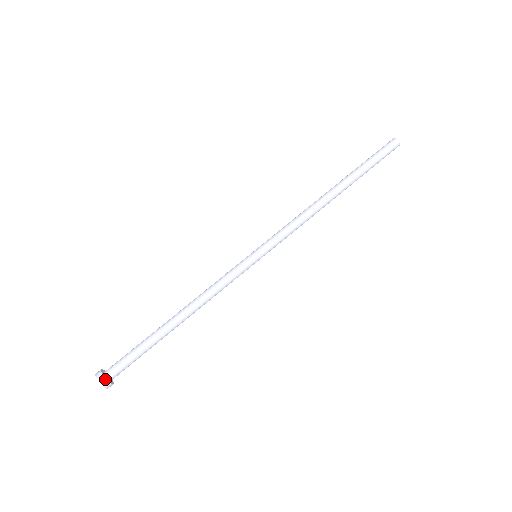
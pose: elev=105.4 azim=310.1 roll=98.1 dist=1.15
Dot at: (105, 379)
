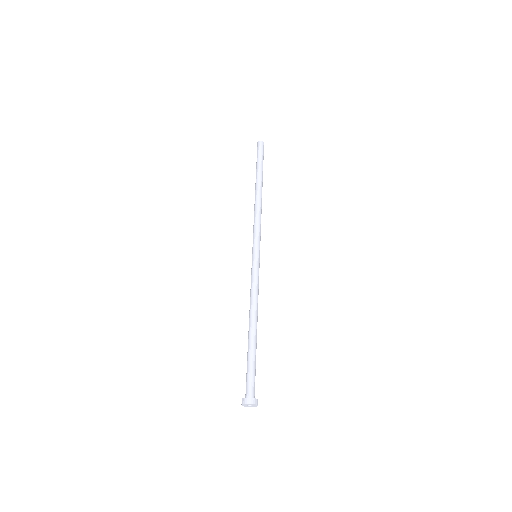
Dot at: (248, 398)
